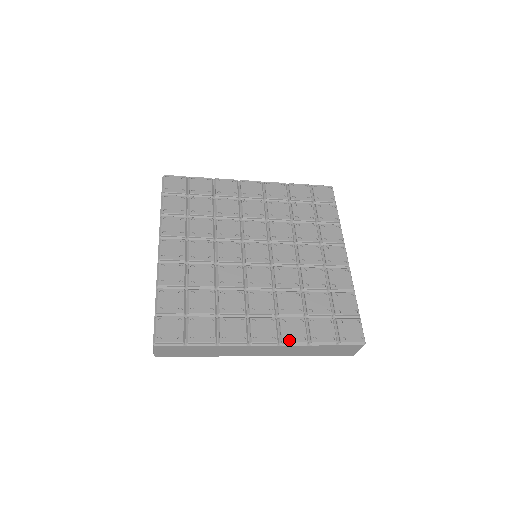
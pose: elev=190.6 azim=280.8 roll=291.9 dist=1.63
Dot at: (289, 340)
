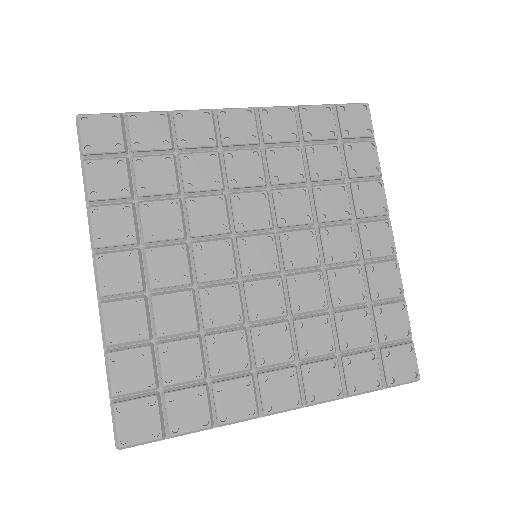
Dot at: (317, 399)
